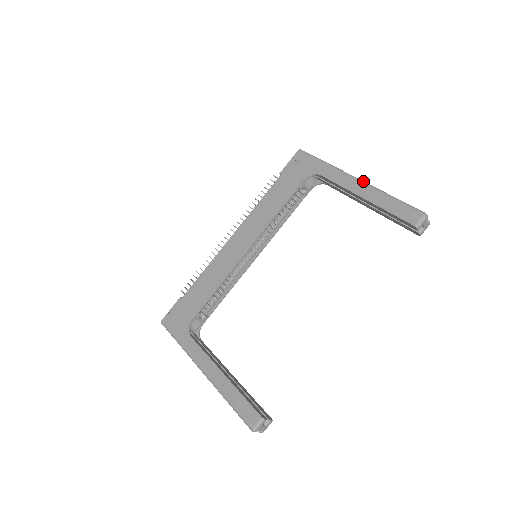
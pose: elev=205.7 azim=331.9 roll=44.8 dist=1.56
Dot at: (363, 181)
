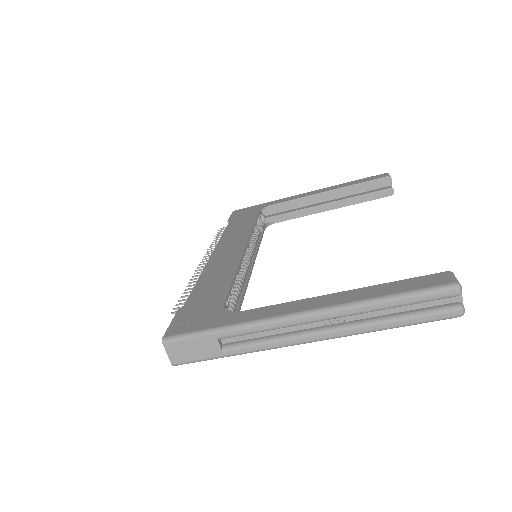
Dot at: occluded
